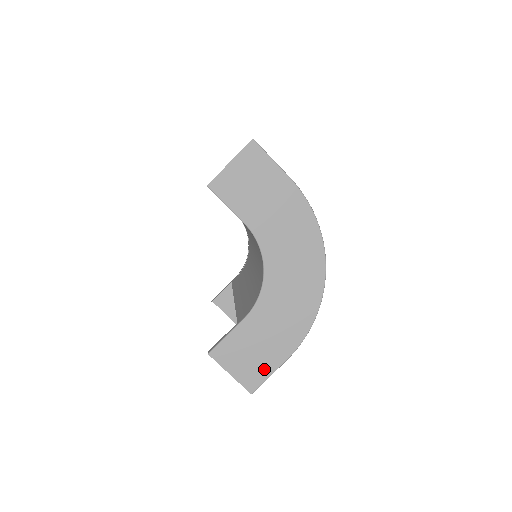
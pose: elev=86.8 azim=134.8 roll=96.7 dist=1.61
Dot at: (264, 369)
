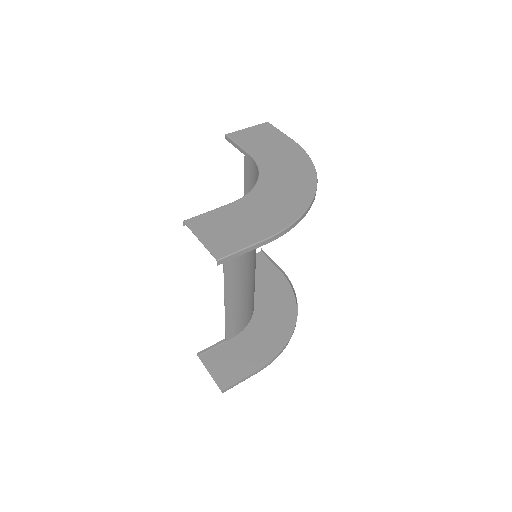
Dot at: (238, 242)
